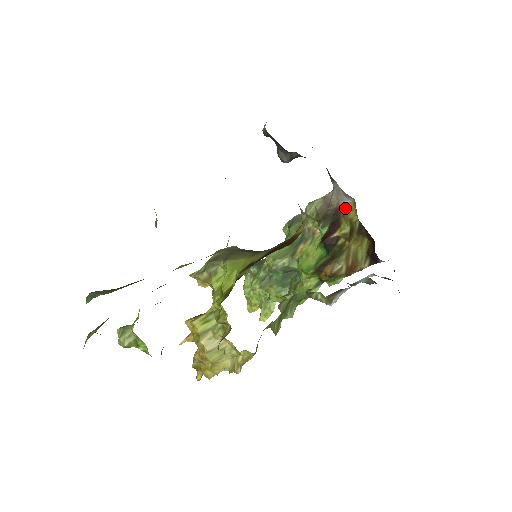
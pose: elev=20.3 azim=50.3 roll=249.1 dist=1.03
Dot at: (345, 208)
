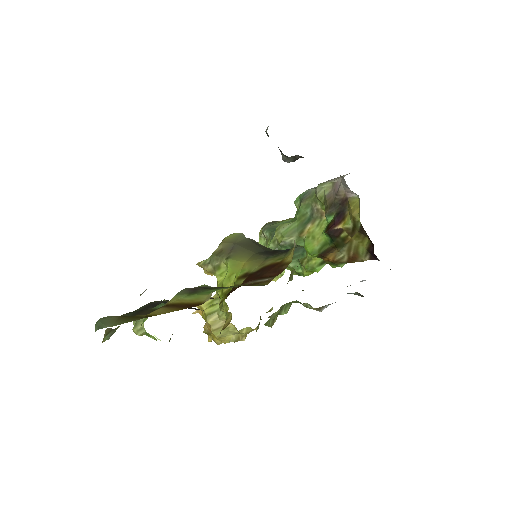
Dot at: (351, 202)
